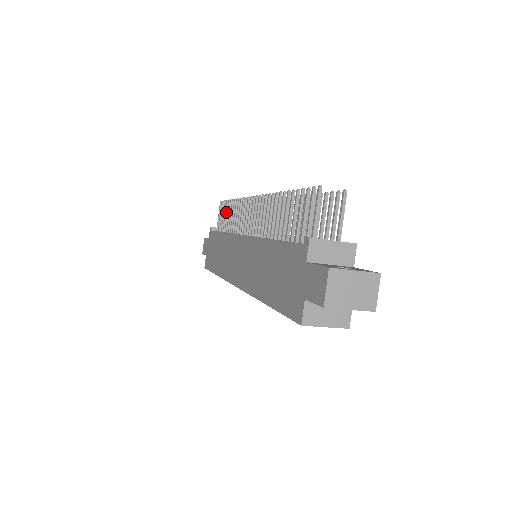
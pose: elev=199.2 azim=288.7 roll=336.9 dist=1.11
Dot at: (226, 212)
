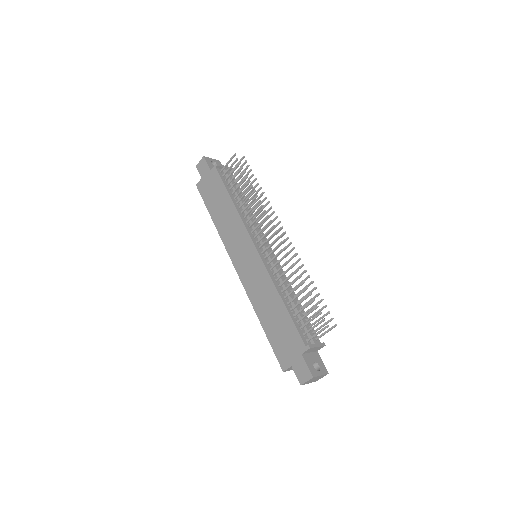
Dot at: (239, 179)
